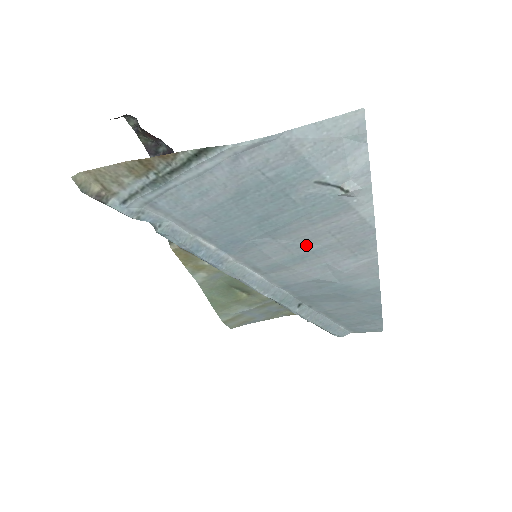
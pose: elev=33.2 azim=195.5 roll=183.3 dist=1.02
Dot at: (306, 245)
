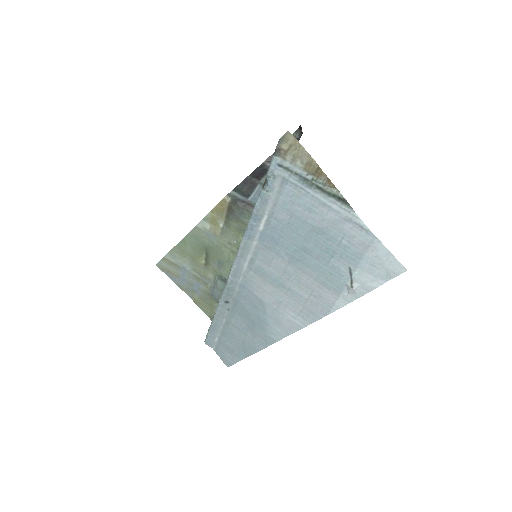
Dot at: (294, 283)
